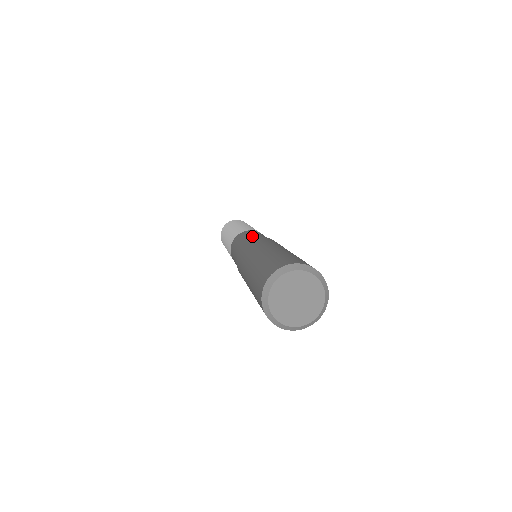
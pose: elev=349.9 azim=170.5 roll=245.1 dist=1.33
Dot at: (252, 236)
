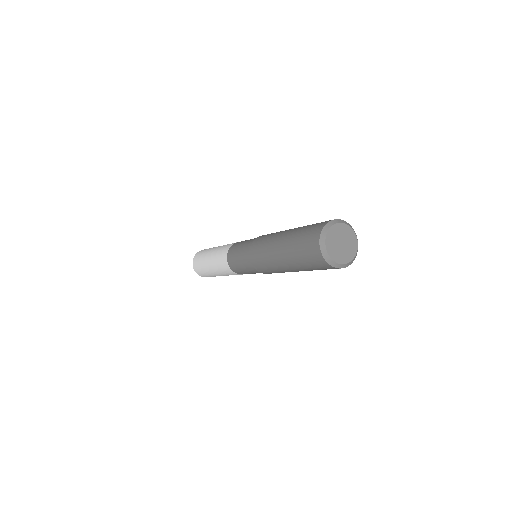
Dot at: occluded
